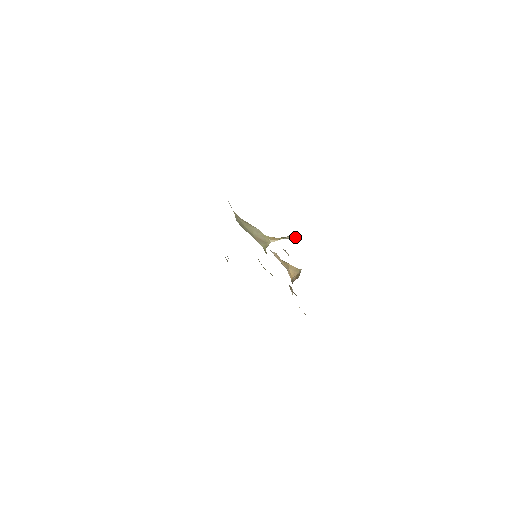
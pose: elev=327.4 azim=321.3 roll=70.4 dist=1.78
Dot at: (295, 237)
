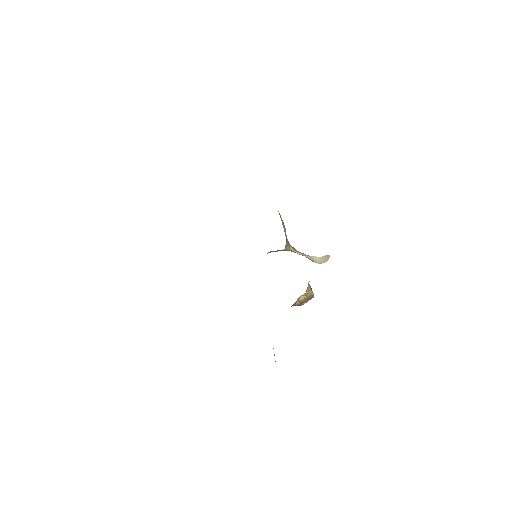
Dot at: (323, 261)
